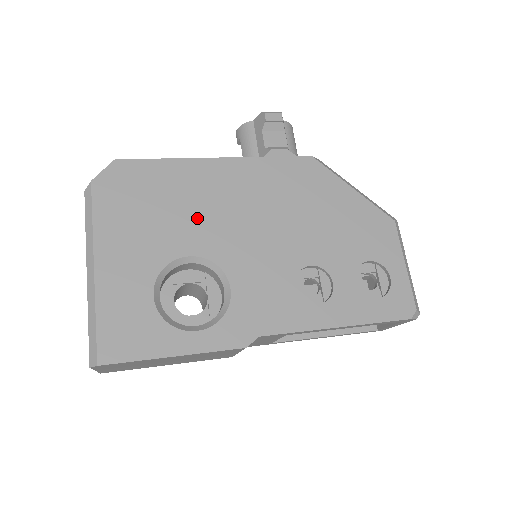
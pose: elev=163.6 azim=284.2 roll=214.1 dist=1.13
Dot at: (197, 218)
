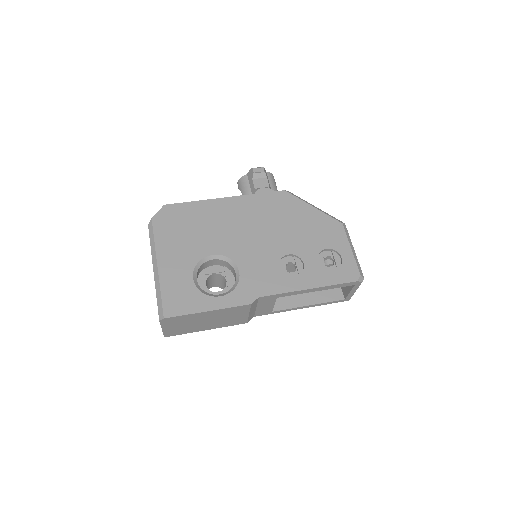
Dot at: (215, 233)
